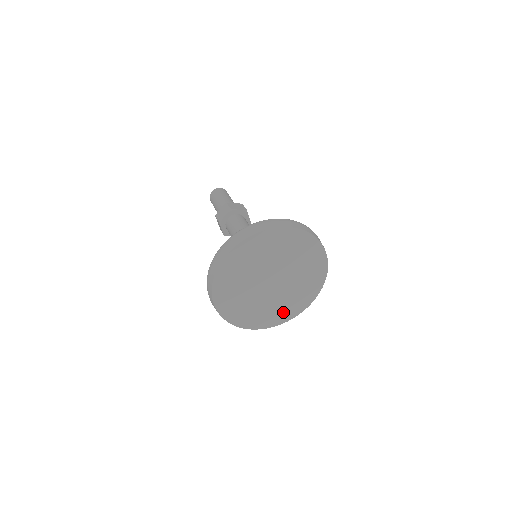
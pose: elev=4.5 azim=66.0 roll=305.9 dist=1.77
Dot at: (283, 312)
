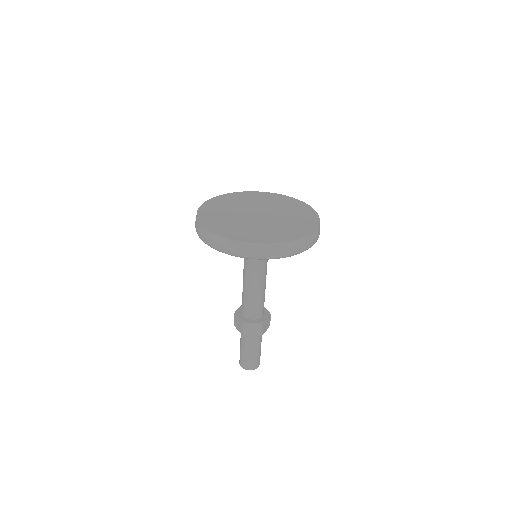
Dot at: (285, 233)
